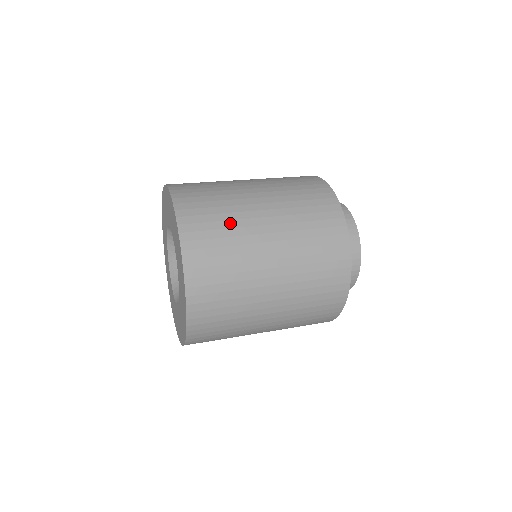
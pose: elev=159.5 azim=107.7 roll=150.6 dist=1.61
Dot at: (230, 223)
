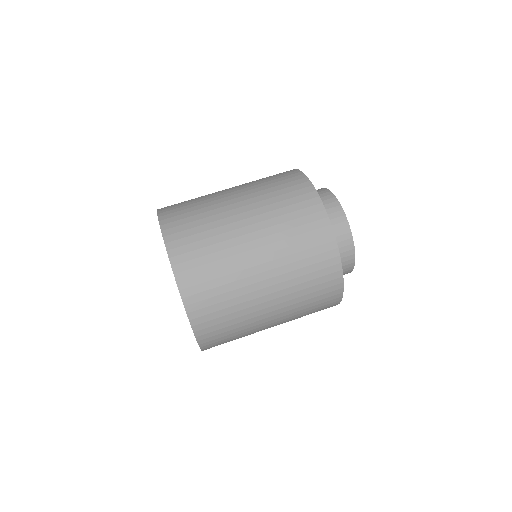
Dot at: (225, 270)
